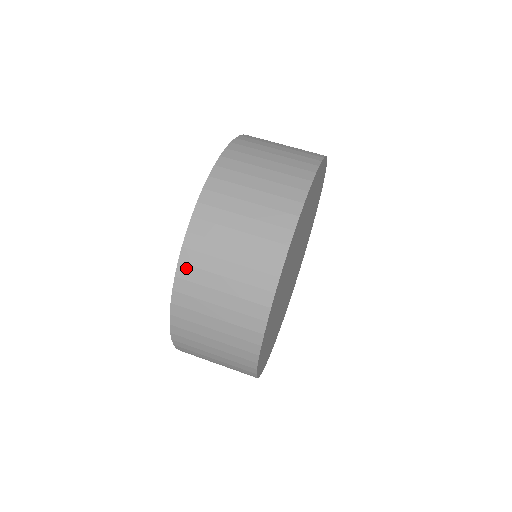
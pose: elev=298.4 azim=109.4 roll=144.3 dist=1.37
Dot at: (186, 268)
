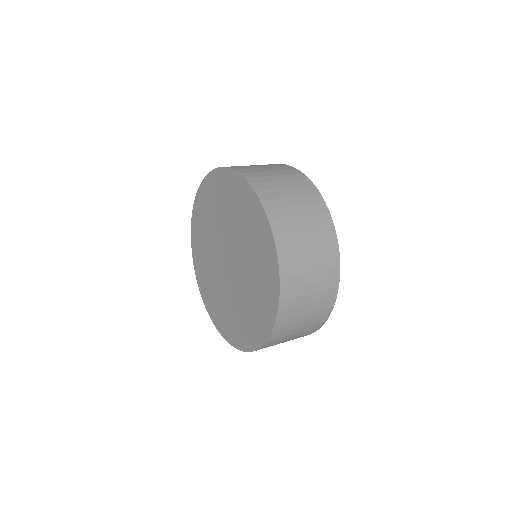
Dot at: (286, 281)
